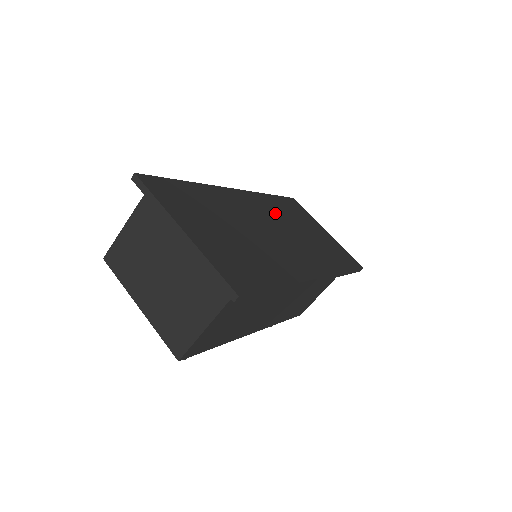
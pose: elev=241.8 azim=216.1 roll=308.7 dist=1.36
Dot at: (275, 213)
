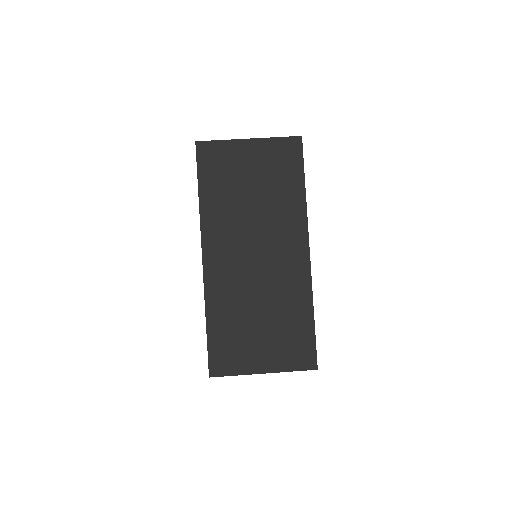
Dot at: (230, 223)
